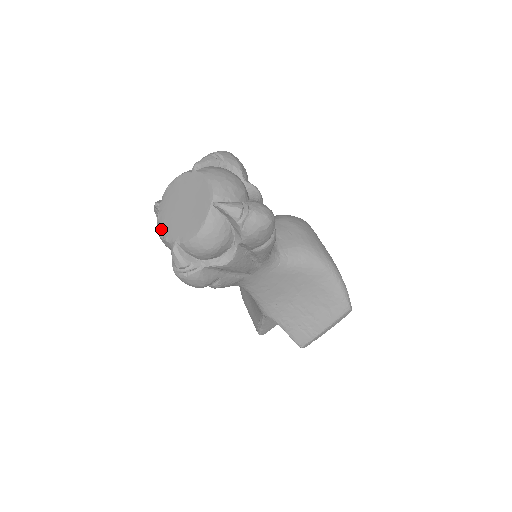
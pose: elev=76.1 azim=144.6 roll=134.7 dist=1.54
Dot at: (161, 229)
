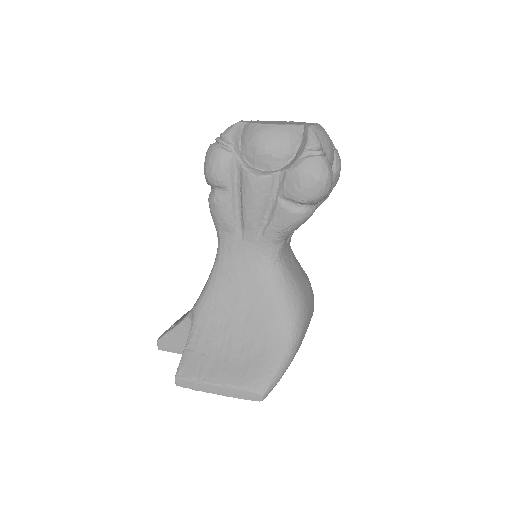
Dot at: occluded
